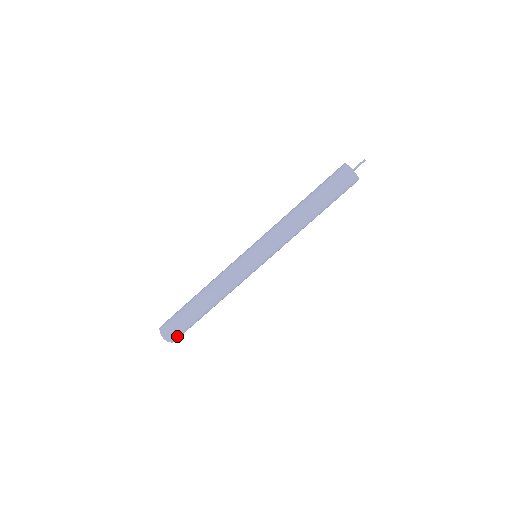
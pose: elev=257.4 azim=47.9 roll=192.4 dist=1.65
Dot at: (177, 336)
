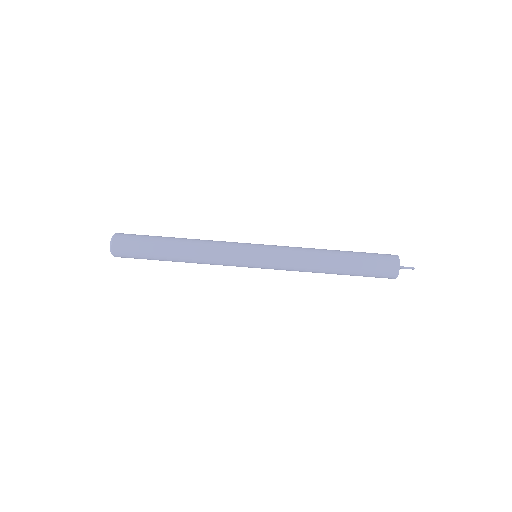
Dot at: (123, 244)
